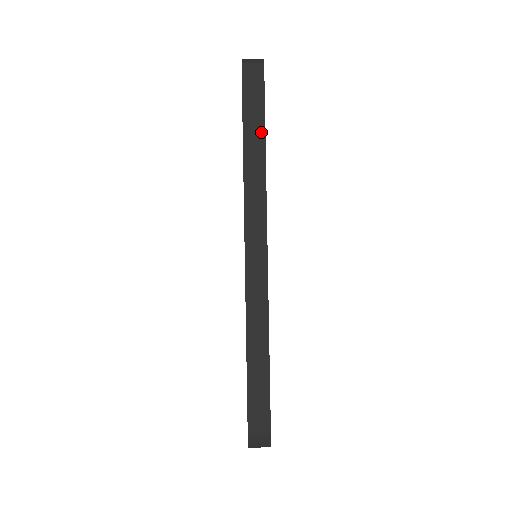
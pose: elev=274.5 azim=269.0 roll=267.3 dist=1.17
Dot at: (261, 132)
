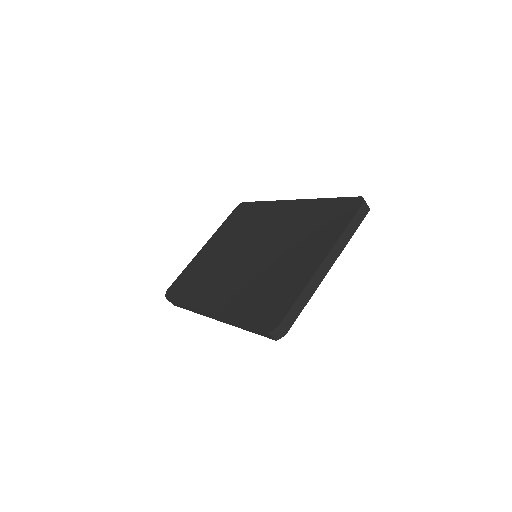
Dot at: (249, 330)
